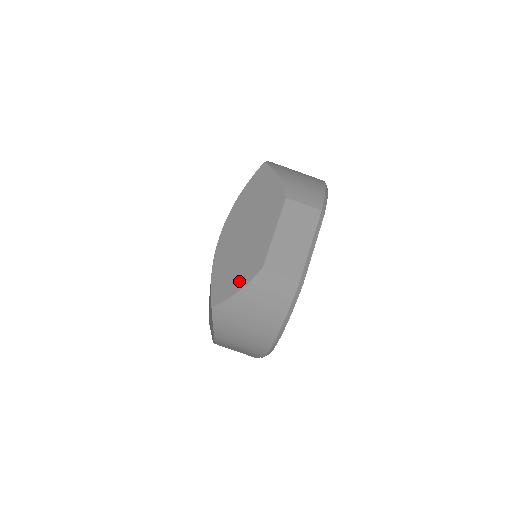
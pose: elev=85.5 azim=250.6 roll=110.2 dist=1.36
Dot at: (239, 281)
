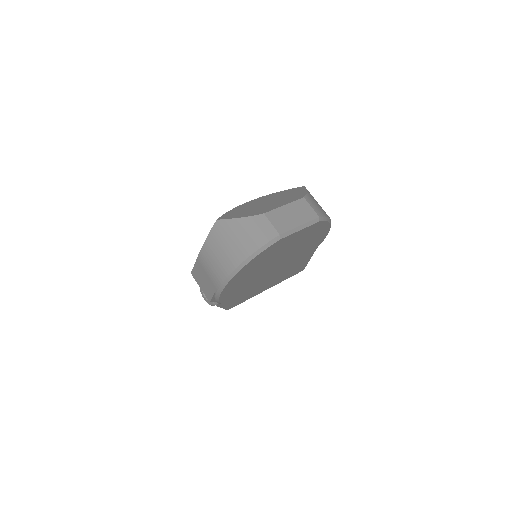
Dot at: (245, 215)
